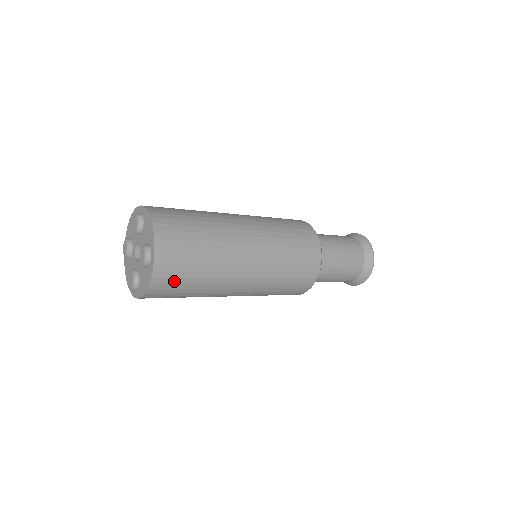
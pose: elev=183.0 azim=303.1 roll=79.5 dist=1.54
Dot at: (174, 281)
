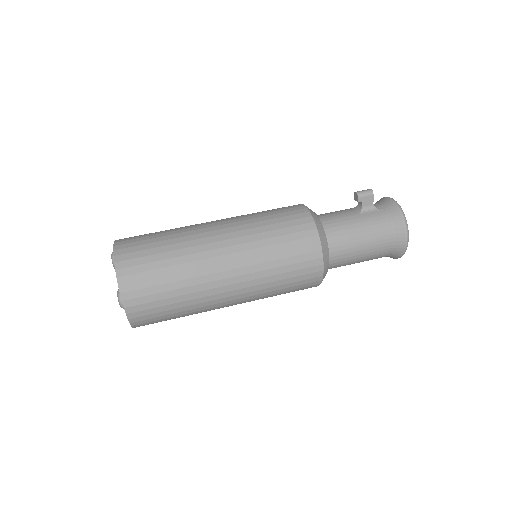
Dot at: occluded
